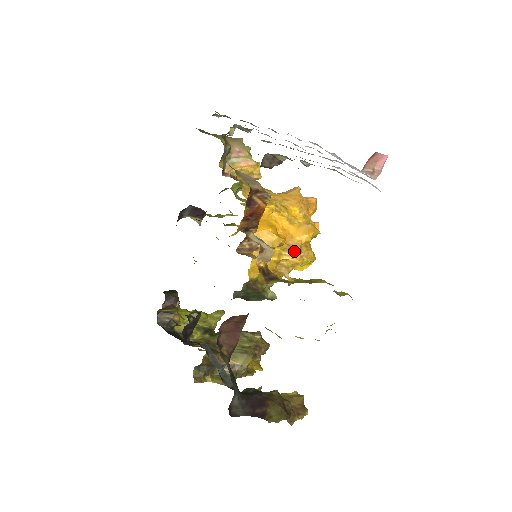
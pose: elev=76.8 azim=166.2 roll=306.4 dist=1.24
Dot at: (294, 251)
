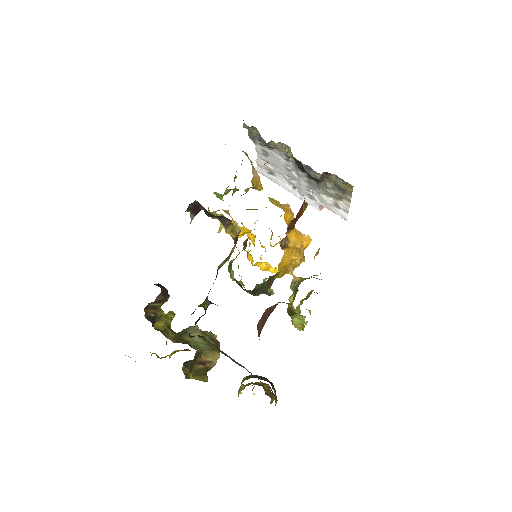
Dot at: (301, 254)
